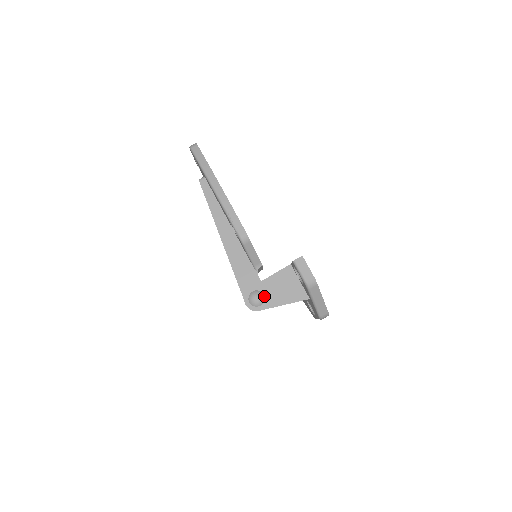
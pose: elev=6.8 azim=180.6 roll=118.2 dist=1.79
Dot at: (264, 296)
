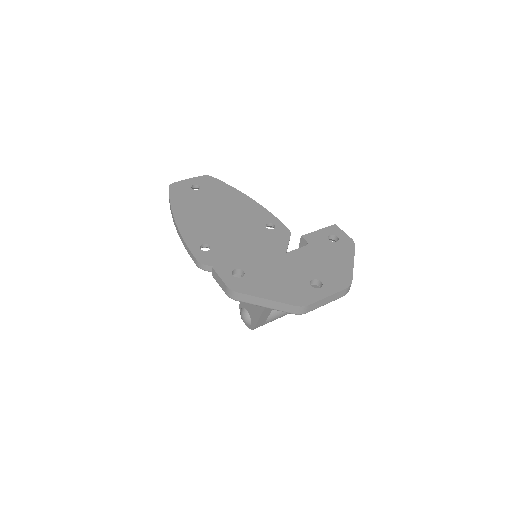
Dot at: (248, 311)
